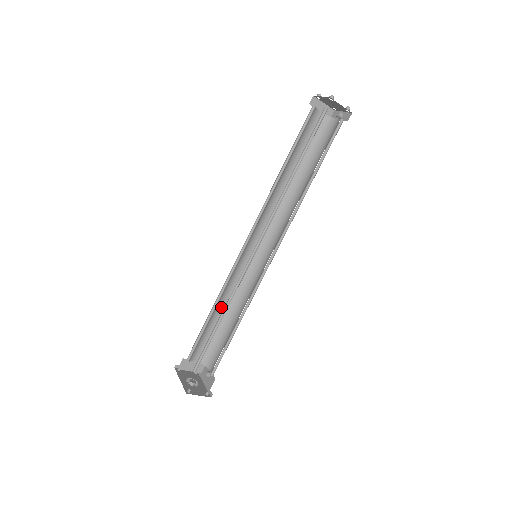
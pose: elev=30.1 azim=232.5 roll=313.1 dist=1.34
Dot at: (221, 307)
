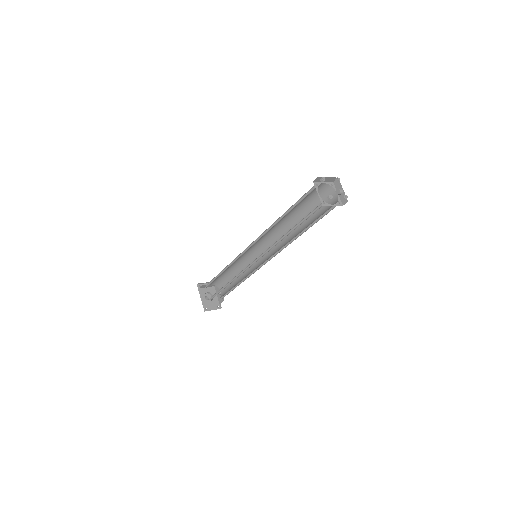
Dot at: (229, 267)
